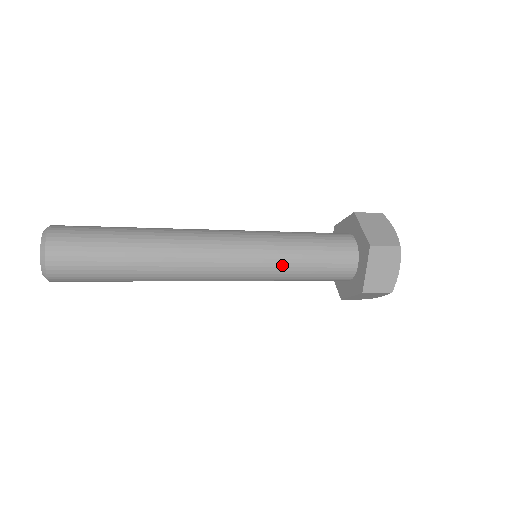
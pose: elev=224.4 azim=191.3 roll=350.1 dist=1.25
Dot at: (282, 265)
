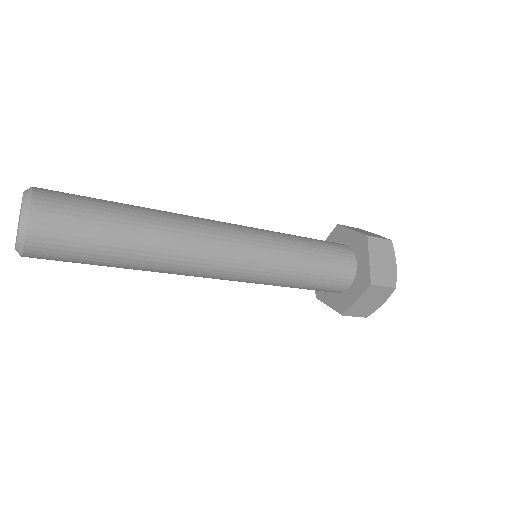
Dot at: (289, 254)
